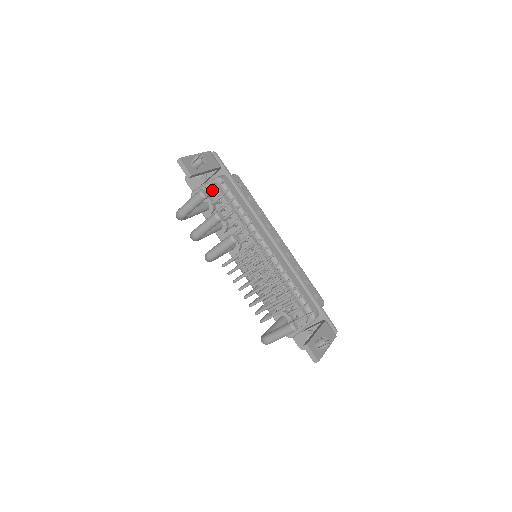
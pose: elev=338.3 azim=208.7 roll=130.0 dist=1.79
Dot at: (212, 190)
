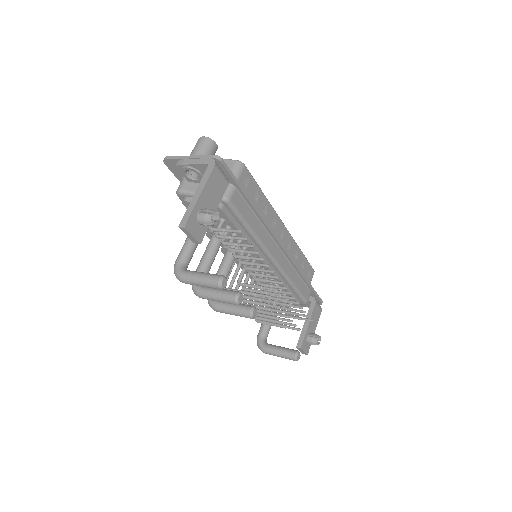
Dot at: (220, 231)
